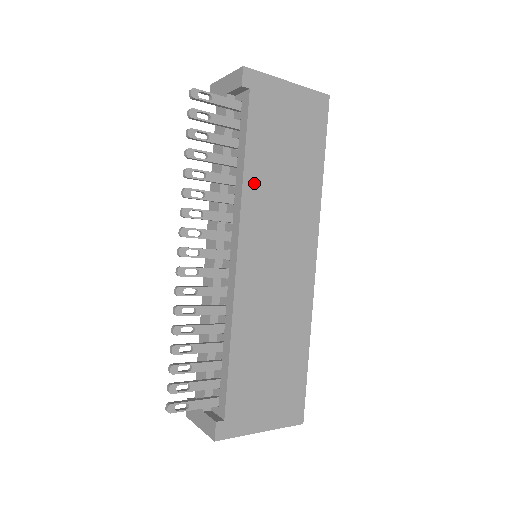
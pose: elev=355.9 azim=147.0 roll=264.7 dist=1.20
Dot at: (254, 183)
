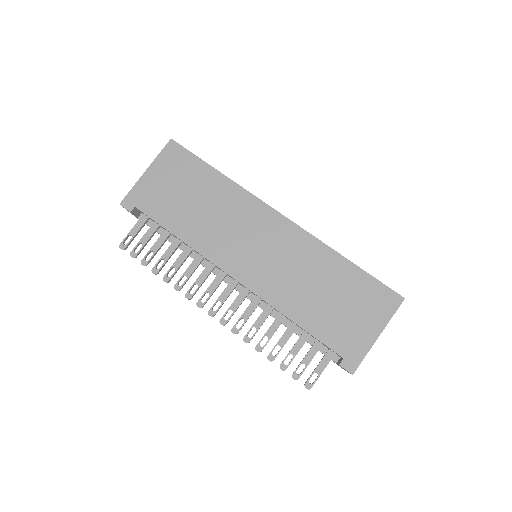
Dot at: (195, 238)
